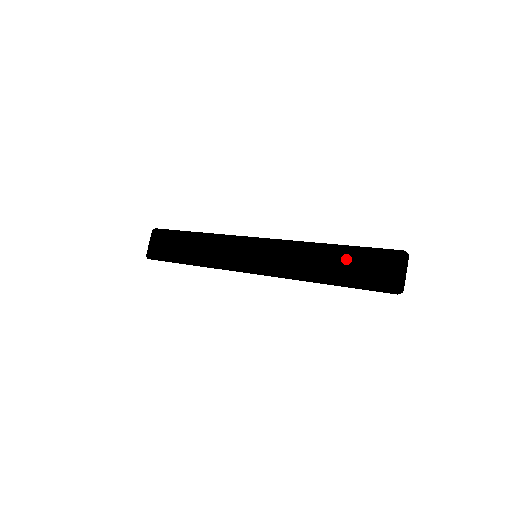
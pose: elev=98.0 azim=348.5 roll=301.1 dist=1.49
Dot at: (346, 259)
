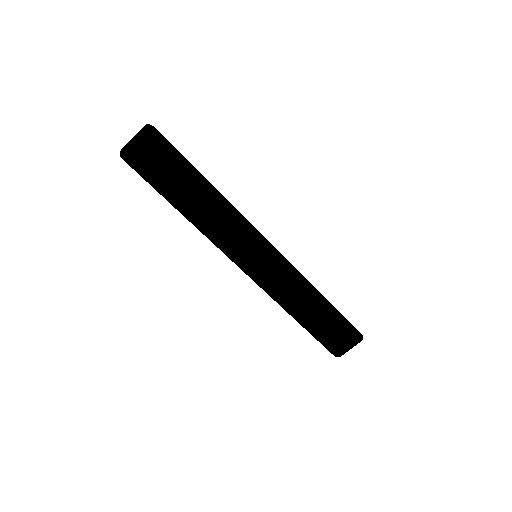
Dot at: (325, 315)
